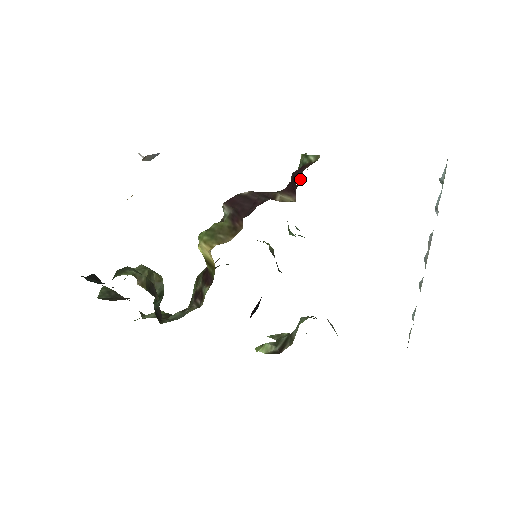
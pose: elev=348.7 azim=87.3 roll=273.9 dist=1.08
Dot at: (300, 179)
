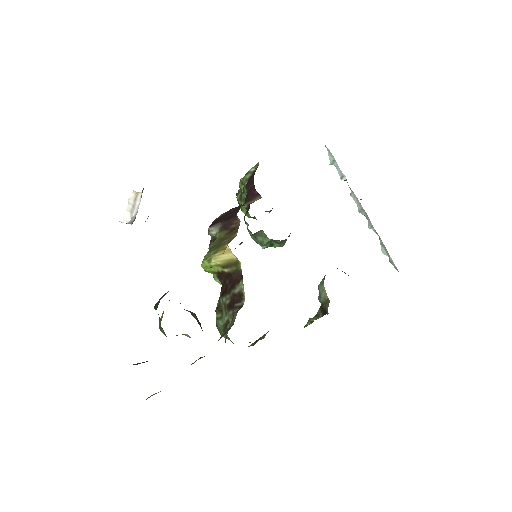
Dot at: occluded
